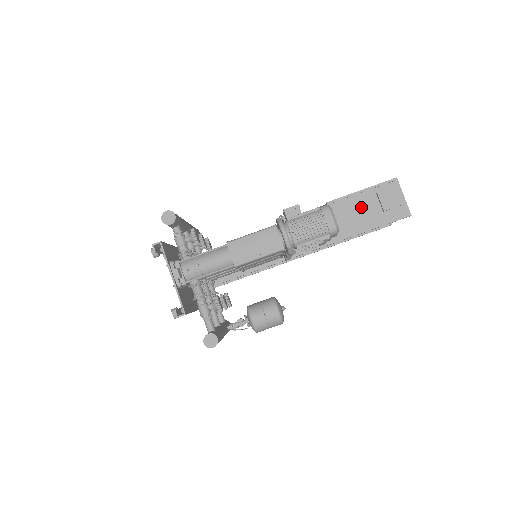
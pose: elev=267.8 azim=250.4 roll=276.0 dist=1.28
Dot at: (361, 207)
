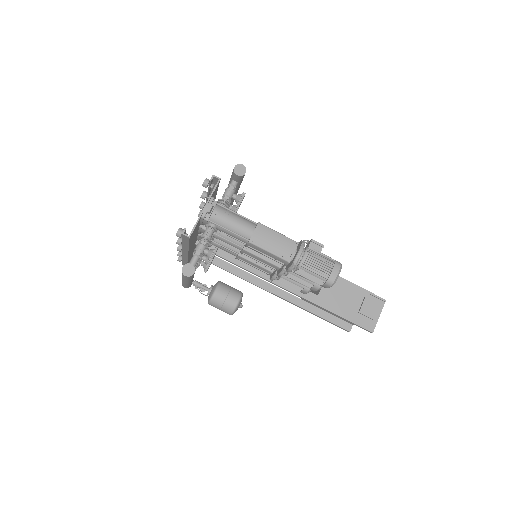
Dot at: (347, 296)
